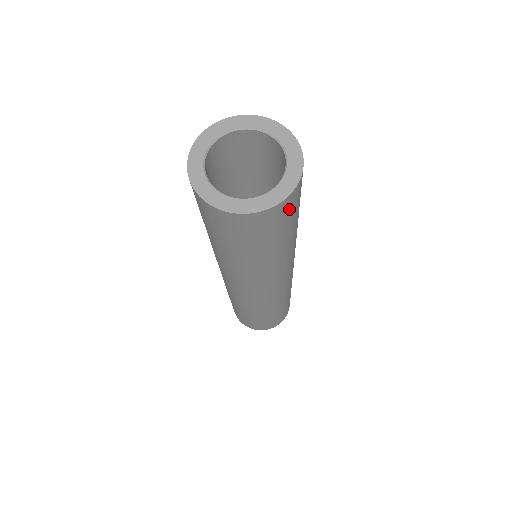
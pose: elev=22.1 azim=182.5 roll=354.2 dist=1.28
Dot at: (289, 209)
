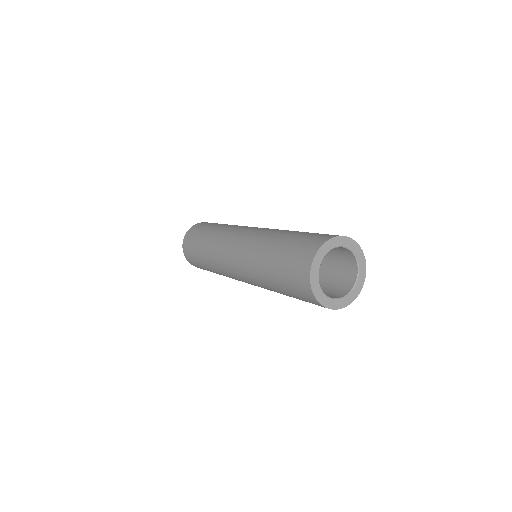
Dot at: occluded
